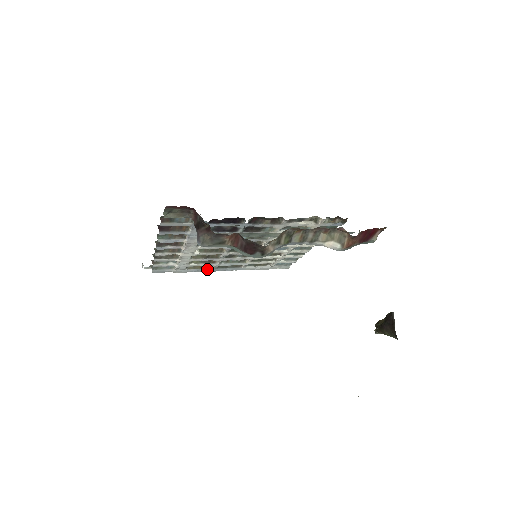
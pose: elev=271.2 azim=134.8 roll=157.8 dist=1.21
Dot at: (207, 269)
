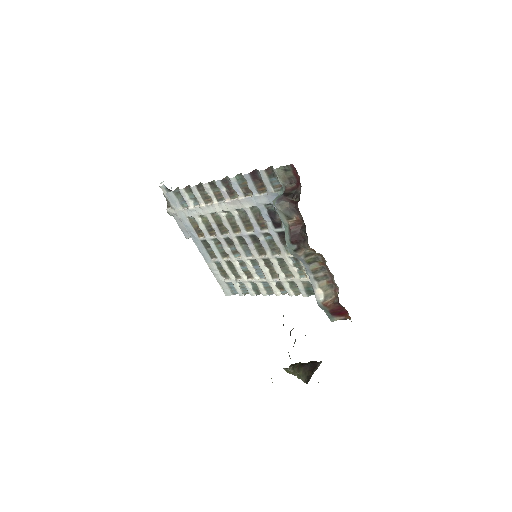
Dot at: (195, 234)
